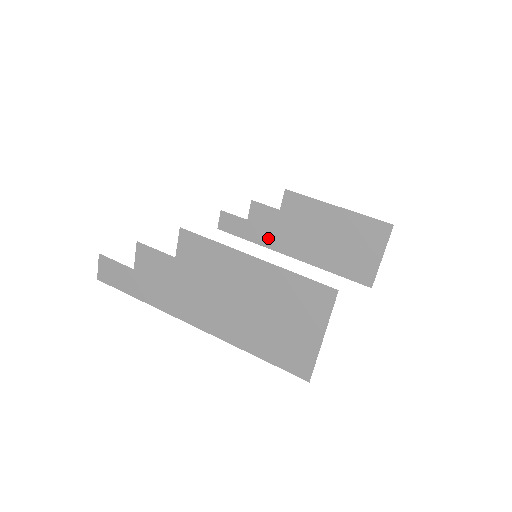
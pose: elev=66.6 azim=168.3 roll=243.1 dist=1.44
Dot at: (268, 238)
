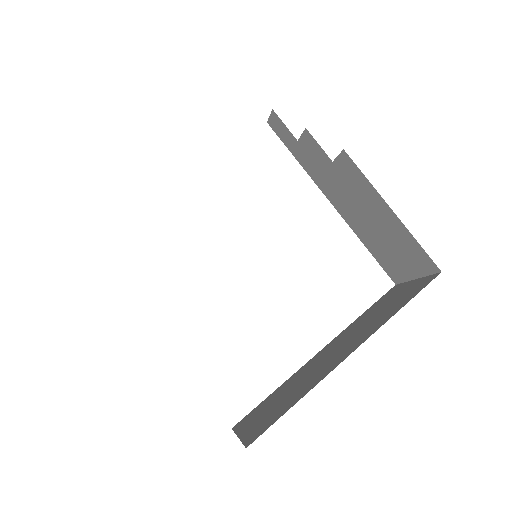
Dot at: (314, 173)
